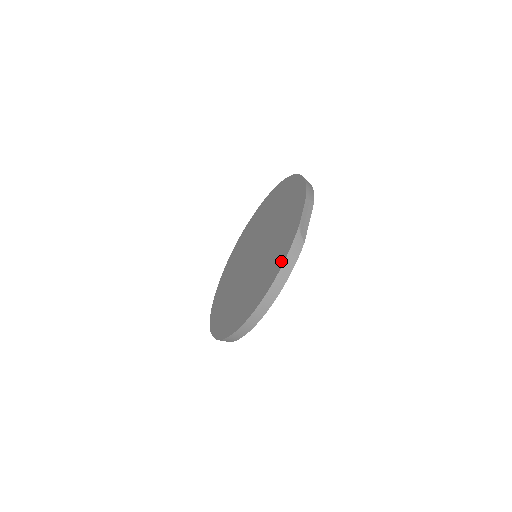
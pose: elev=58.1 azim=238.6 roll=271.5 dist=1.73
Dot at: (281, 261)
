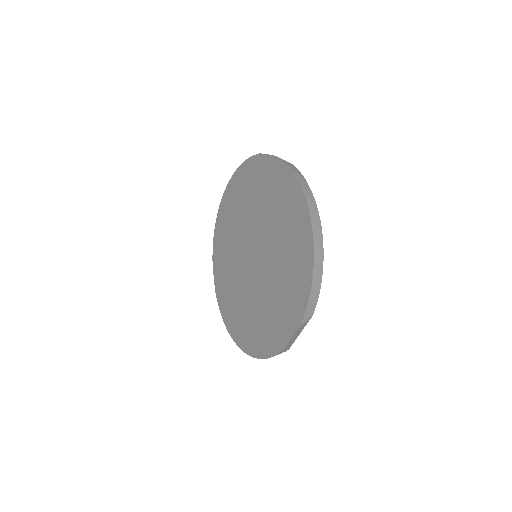
Dot at: (264, 352)
